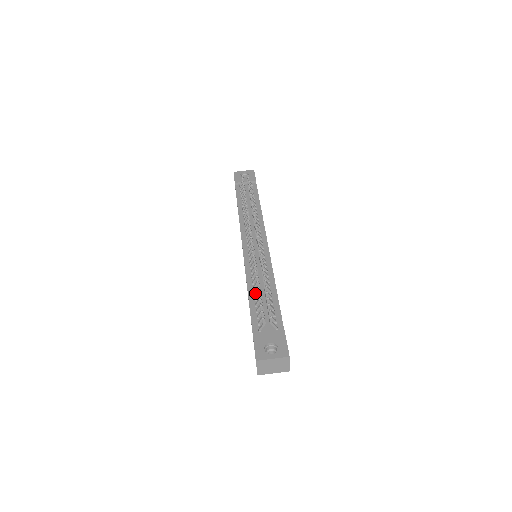
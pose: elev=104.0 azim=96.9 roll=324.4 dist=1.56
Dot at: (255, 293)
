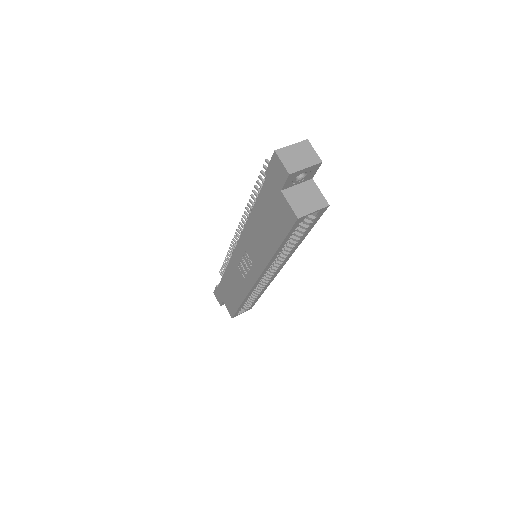
Dot at: occluded
